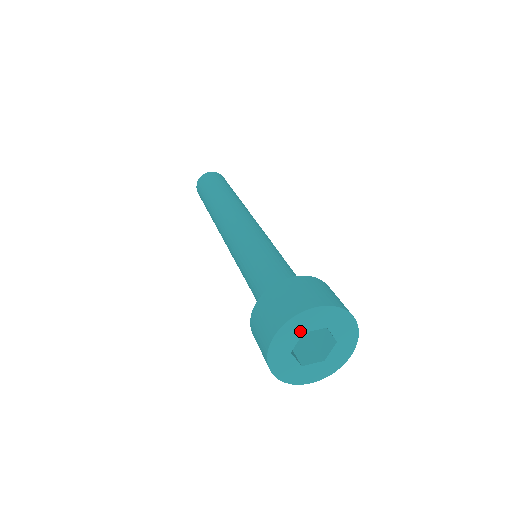
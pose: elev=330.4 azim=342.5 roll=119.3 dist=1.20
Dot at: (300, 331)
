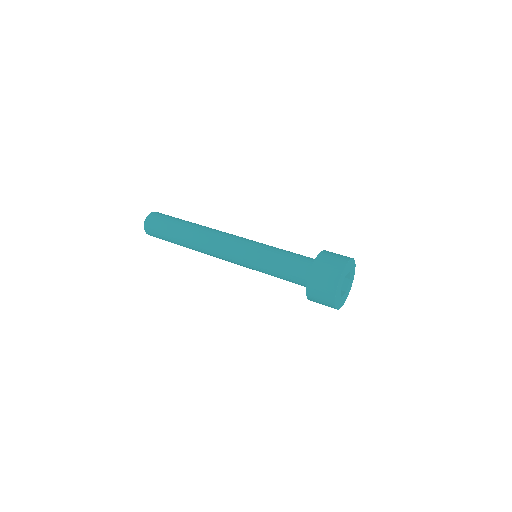
Dot at: (344, 275)
